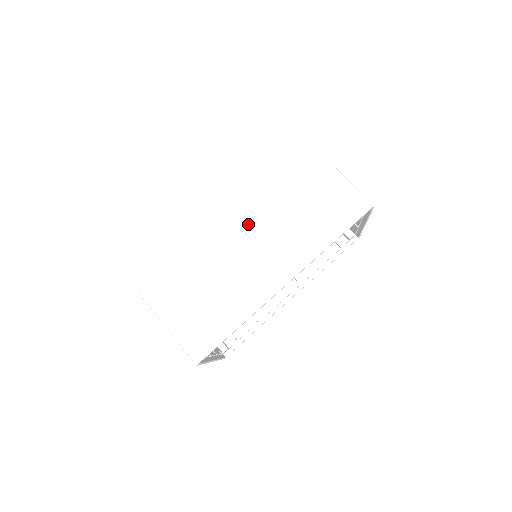
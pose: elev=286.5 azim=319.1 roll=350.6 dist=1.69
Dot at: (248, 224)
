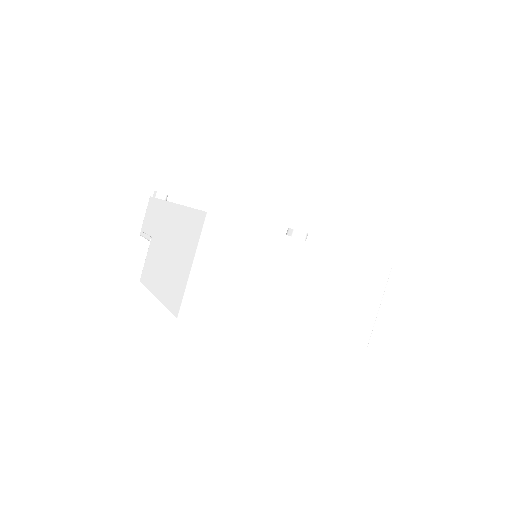
Dot at: (316, 270)
